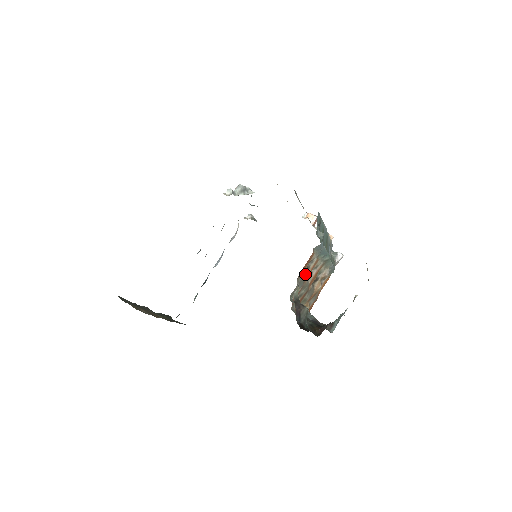
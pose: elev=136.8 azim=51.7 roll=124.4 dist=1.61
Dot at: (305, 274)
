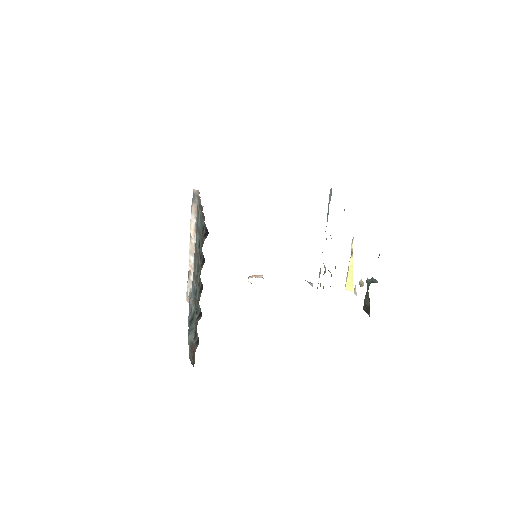
Dot at: occluded
